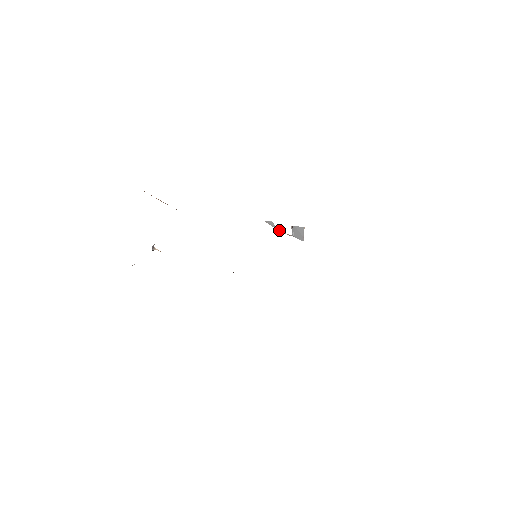
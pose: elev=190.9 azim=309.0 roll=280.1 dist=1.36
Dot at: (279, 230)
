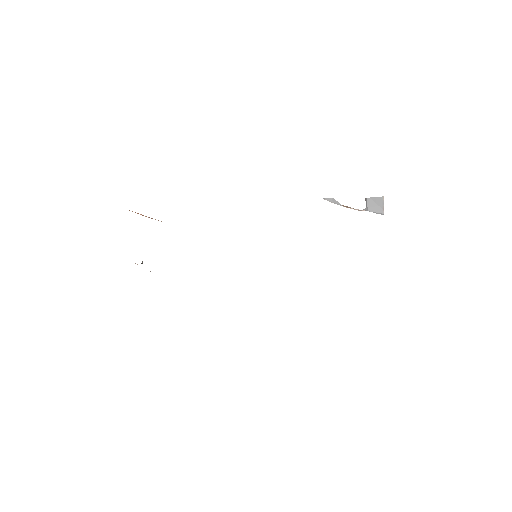
Dot at: (344, 206)
